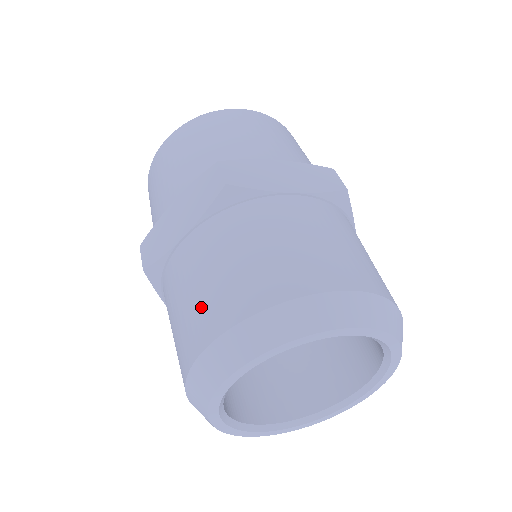
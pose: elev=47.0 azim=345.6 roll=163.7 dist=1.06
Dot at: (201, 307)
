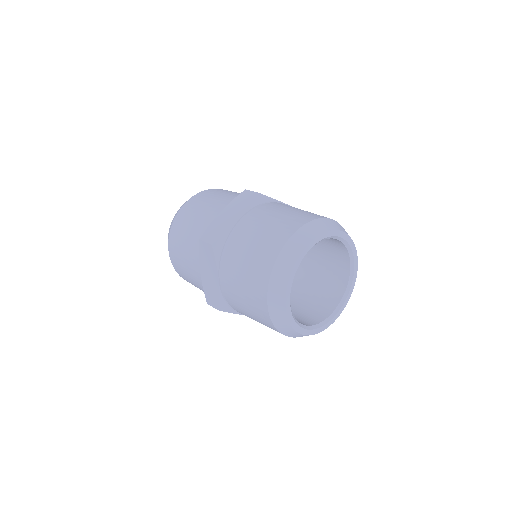
Dot at: (272, 234)
